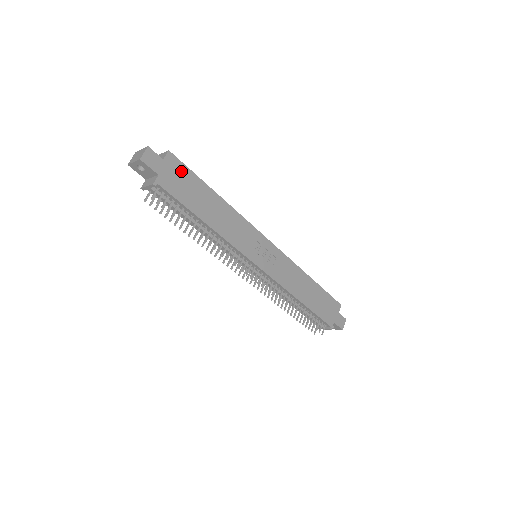
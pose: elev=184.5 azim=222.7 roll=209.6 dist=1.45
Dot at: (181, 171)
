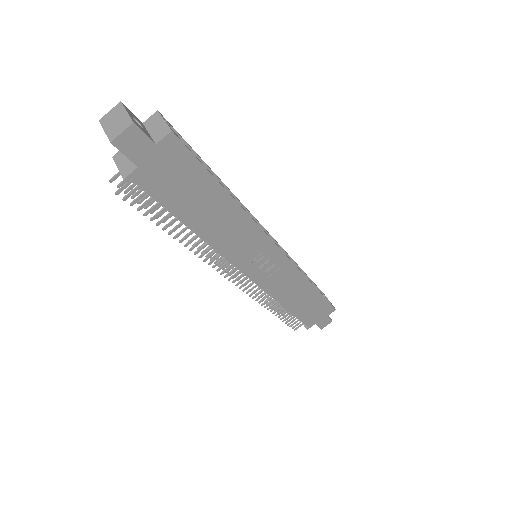
Dot at: (182, 162)
